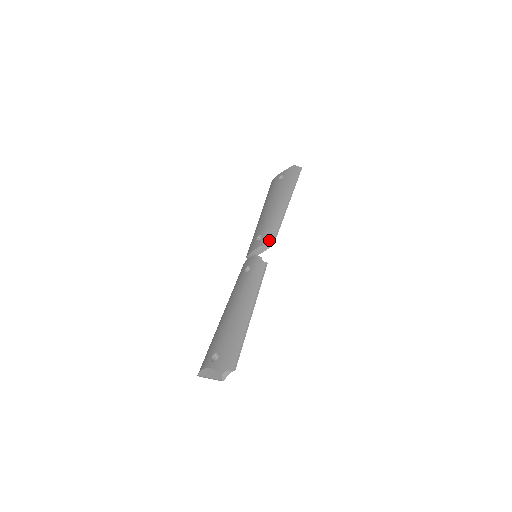
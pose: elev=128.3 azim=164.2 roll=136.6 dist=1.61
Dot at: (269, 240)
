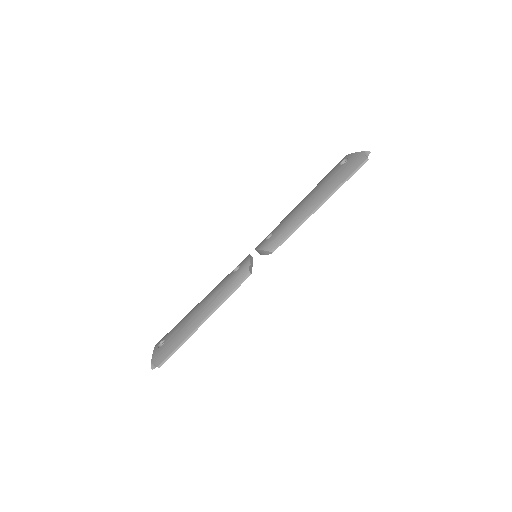
Dot at: (269, 247)
